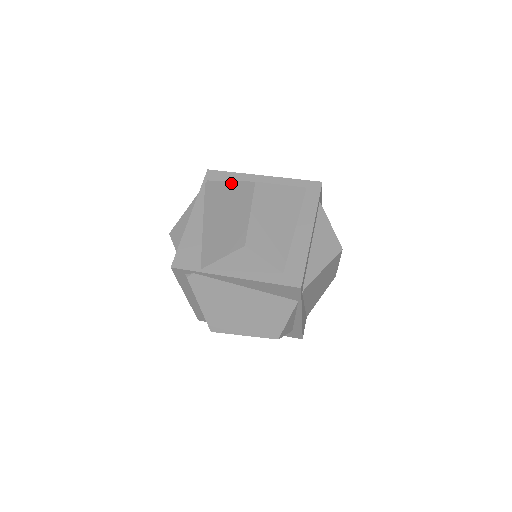
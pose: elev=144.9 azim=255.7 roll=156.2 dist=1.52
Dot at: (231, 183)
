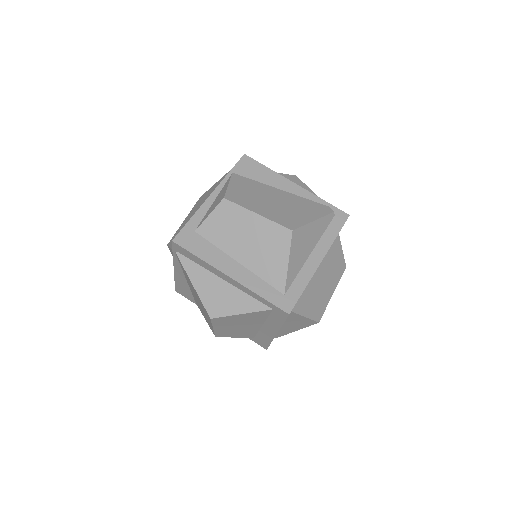
Dot at: (194, 289)
